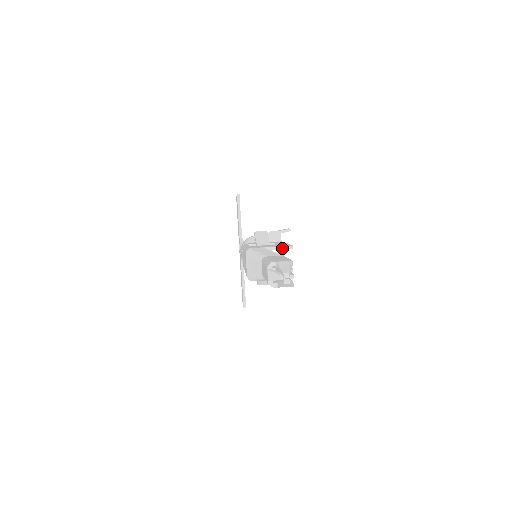
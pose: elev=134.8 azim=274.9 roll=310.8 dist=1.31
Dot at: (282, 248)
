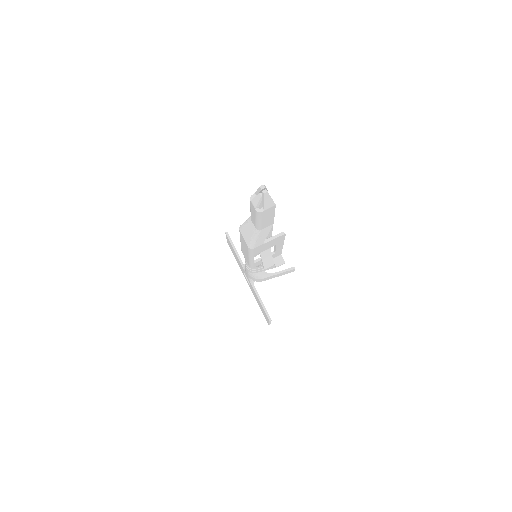
Dot at: occluded
